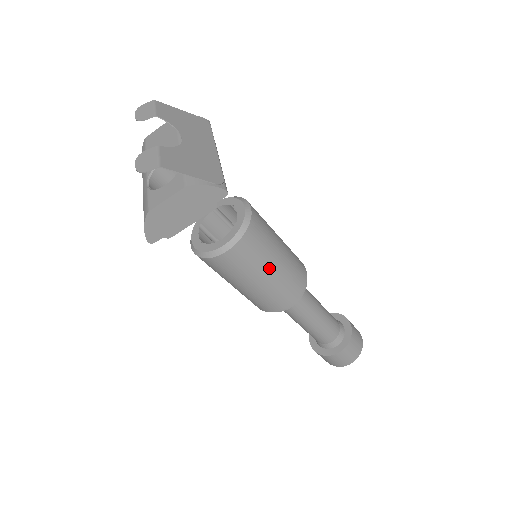
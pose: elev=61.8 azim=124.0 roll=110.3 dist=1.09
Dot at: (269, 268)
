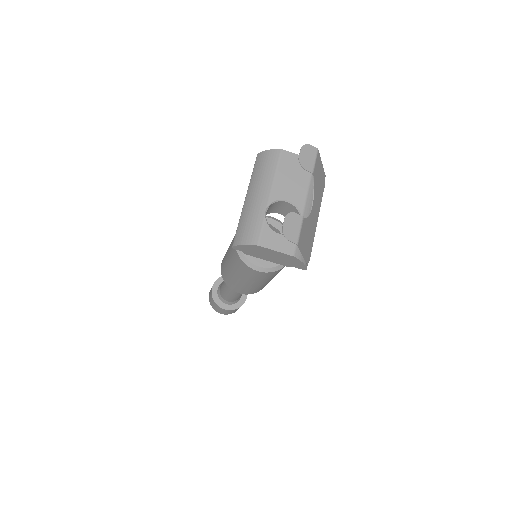
Dot at: (263, 283)
